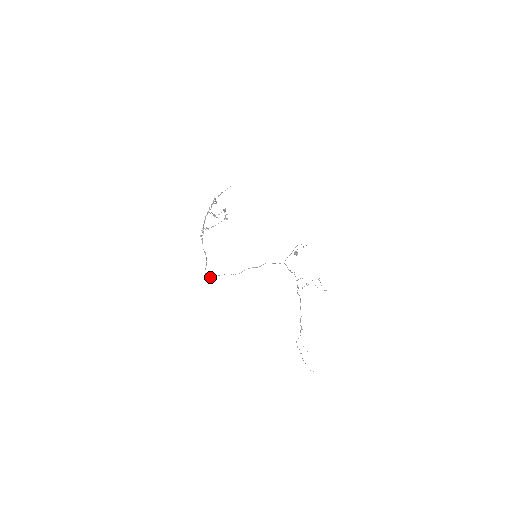
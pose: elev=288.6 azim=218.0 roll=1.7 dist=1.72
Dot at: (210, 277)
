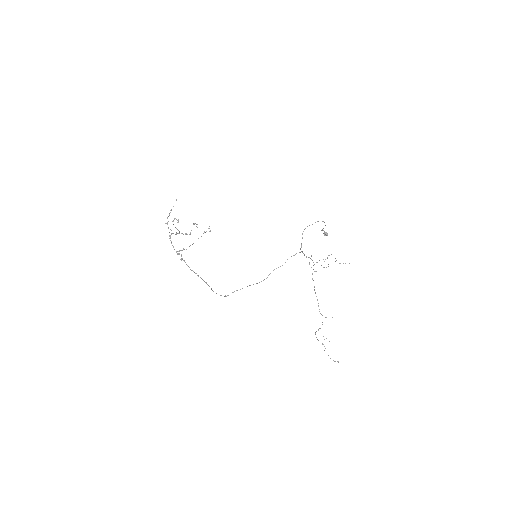
Dot at: occluded
